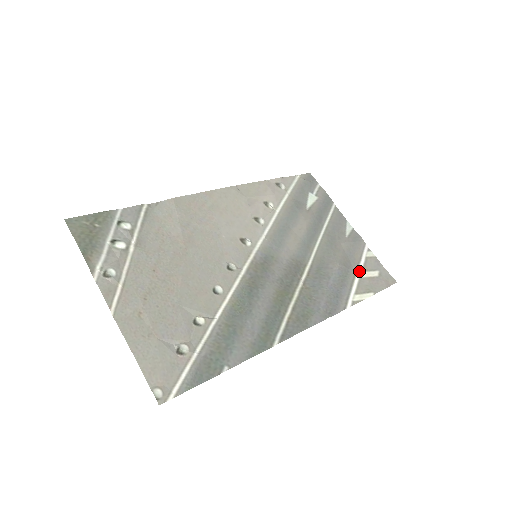
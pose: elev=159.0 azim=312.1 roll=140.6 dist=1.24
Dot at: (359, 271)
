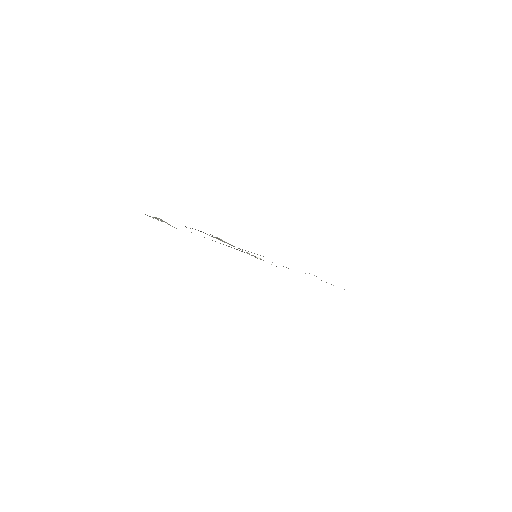
Dot at: occluded
